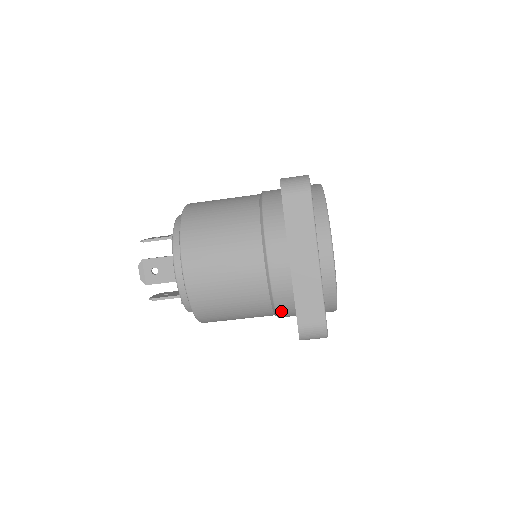
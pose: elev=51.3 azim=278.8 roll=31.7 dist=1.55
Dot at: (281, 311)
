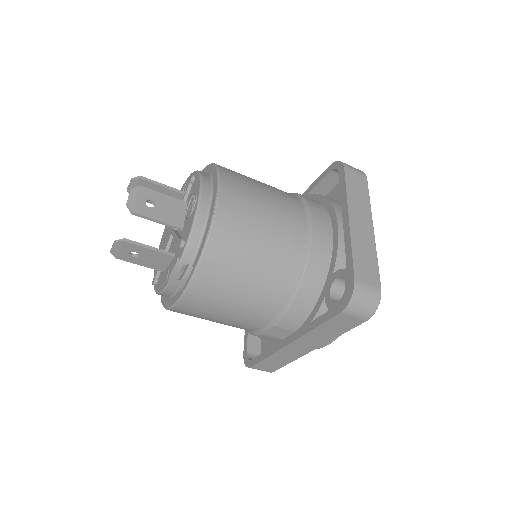
Dot at: (301, 296)
